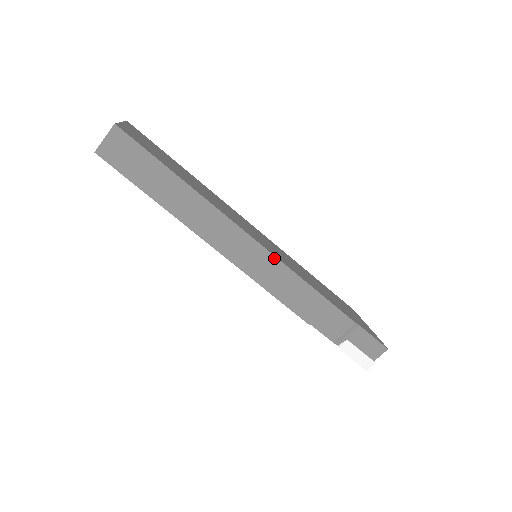
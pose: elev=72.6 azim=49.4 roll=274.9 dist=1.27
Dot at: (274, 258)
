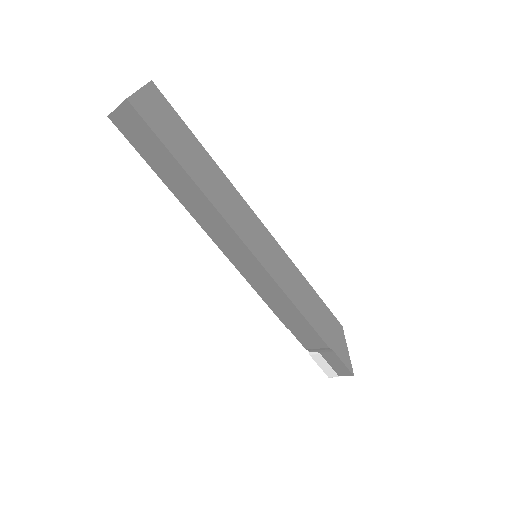
Dot at: (266, 273)
